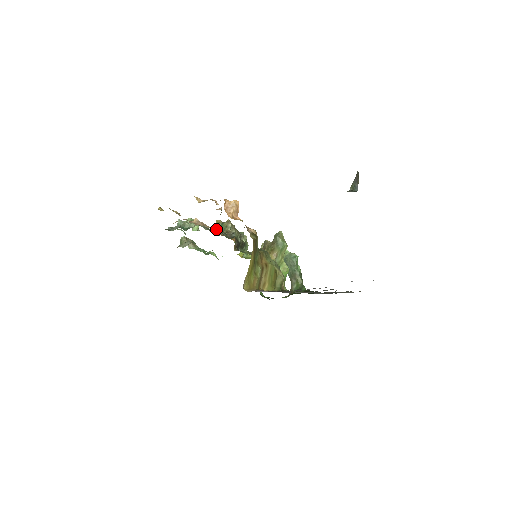
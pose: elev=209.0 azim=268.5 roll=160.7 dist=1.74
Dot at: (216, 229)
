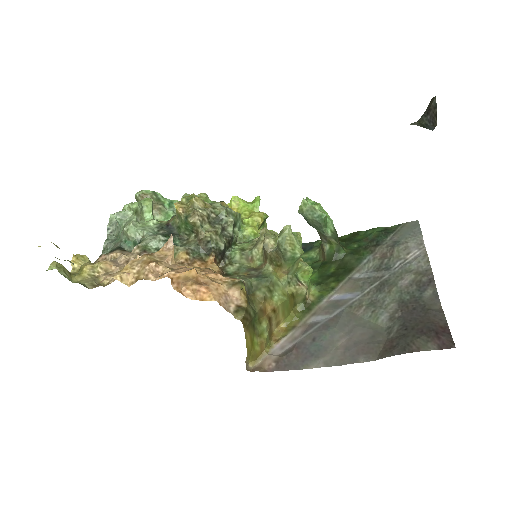
Dot at: (178, 258)
